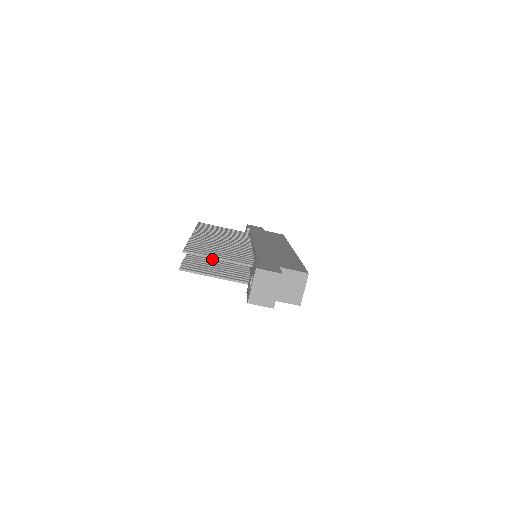
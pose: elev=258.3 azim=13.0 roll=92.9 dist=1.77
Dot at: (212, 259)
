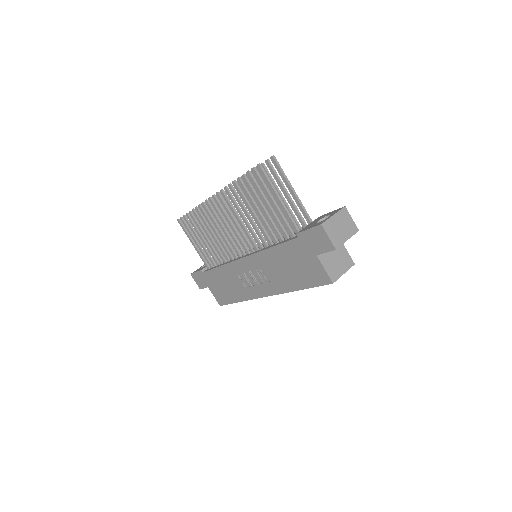
Dot at: (241, 211)
